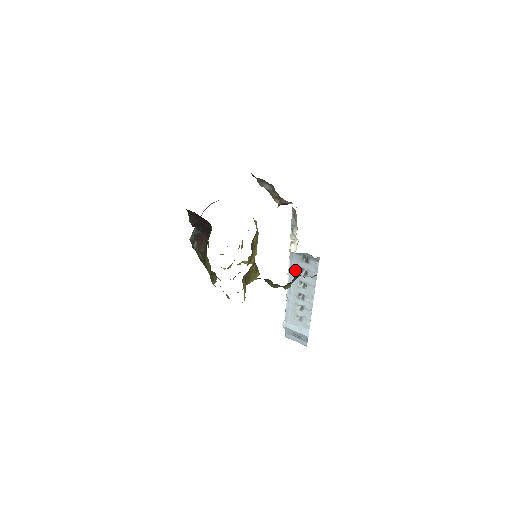
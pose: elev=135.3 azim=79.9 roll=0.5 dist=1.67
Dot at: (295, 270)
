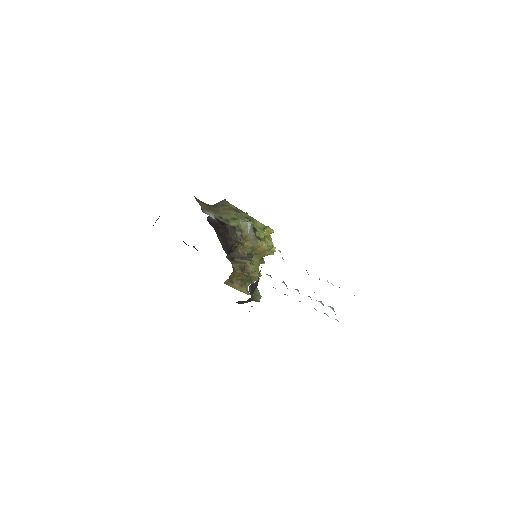
Dot at: occluded
